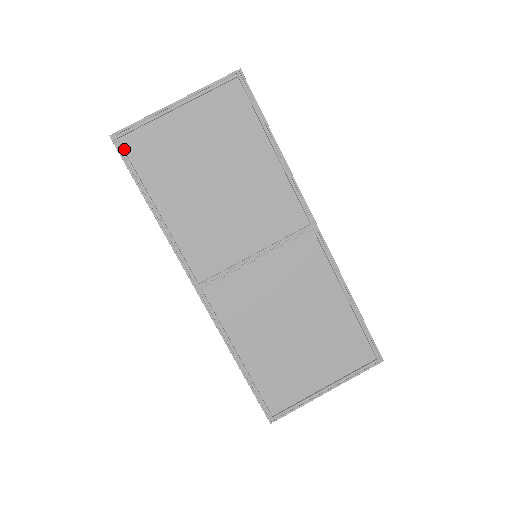
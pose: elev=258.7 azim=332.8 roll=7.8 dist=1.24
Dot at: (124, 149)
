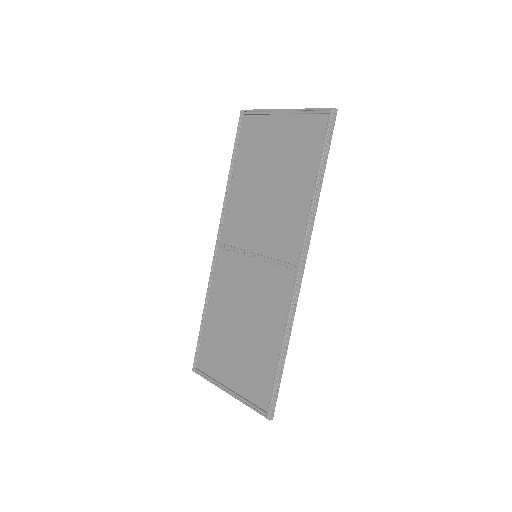
Dot at: (243, 124)
